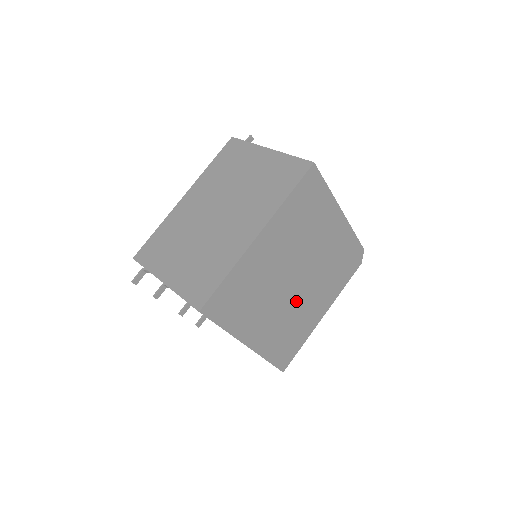
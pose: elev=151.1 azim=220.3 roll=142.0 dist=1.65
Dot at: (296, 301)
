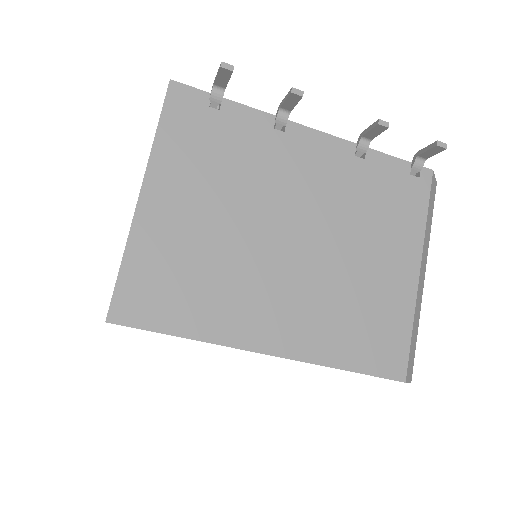
Dot at: occluded
